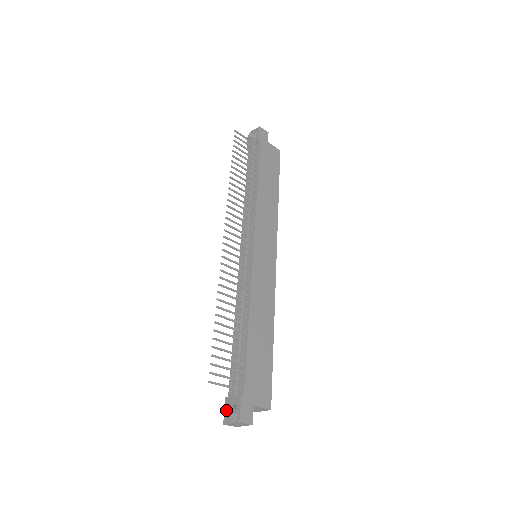
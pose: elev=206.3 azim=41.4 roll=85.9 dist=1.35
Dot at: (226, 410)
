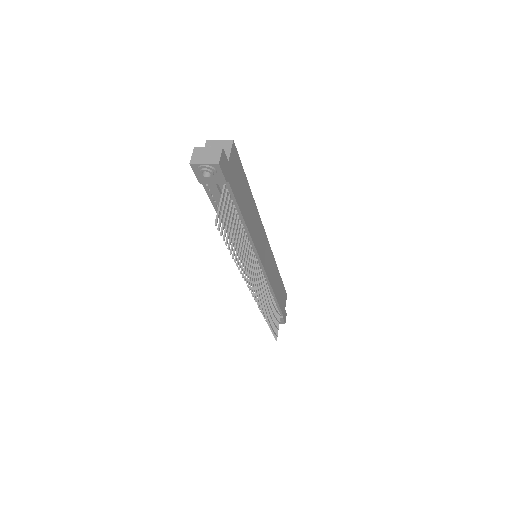
Dot at: occluded
